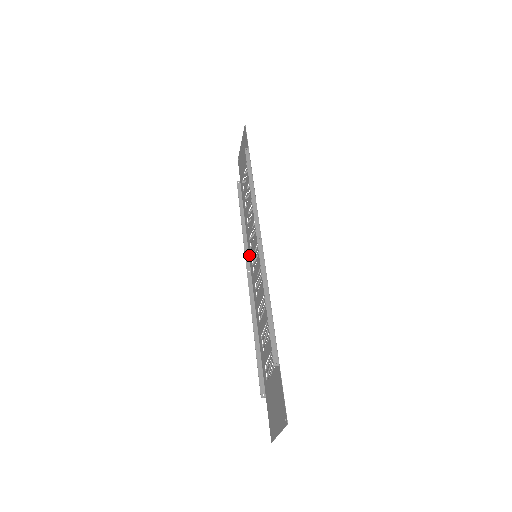
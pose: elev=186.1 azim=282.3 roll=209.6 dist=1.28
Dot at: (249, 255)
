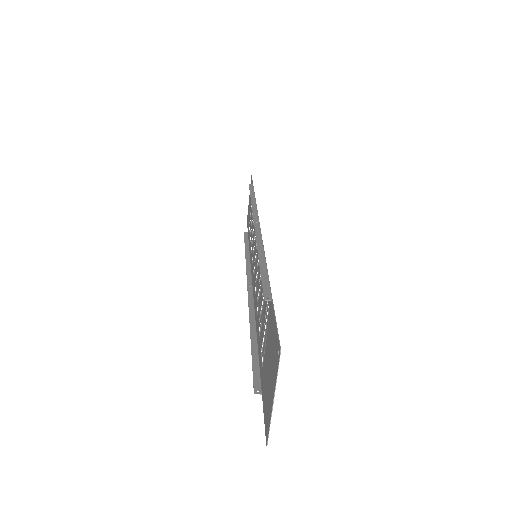
Dot at: (251, 274)
